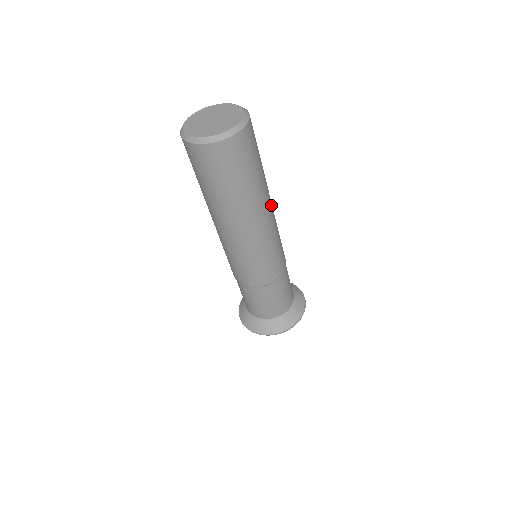
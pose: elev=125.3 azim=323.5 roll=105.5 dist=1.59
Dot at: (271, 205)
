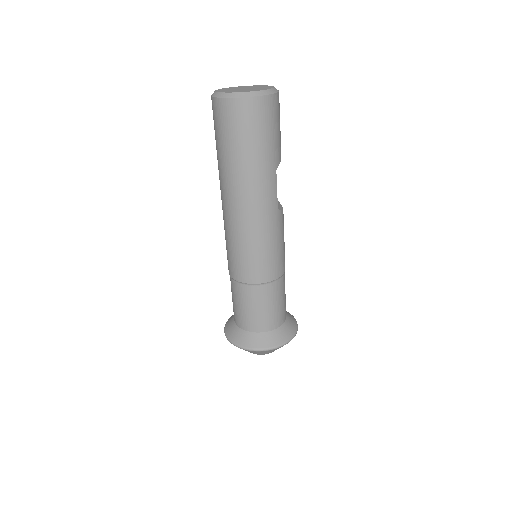
Dot at: (271, 201)
